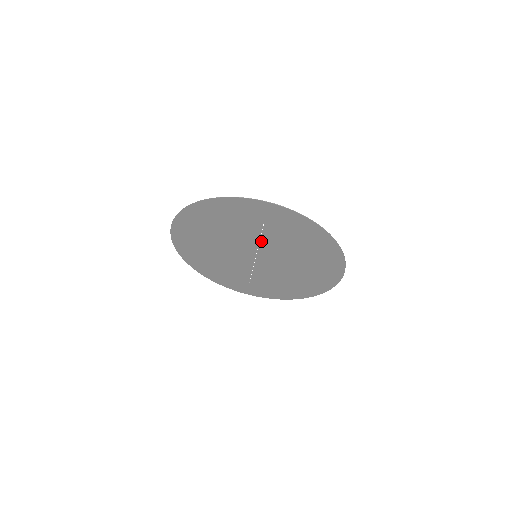
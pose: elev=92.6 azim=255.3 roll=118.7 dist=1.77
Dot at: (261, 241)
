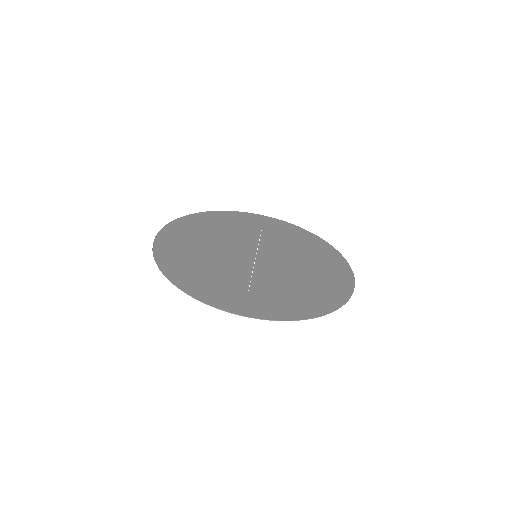
Dot at: (254, 273)
